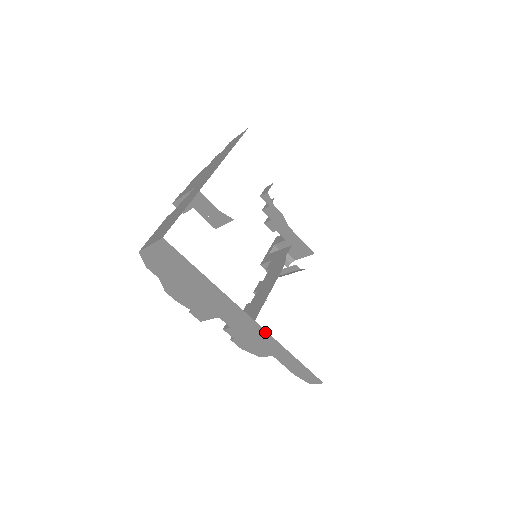
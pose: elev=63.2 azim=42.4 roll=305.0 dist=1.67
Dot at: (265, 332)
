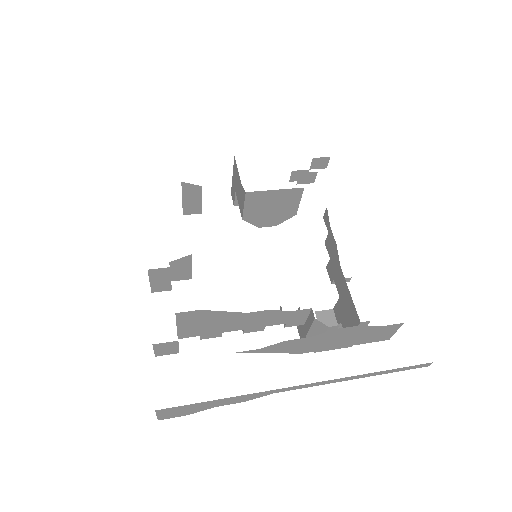
Dot at: occluded
